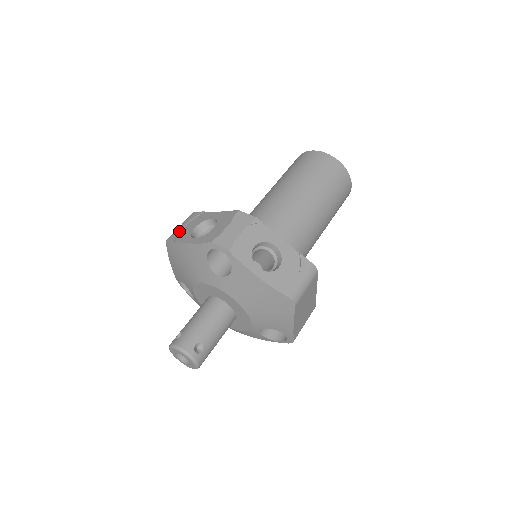
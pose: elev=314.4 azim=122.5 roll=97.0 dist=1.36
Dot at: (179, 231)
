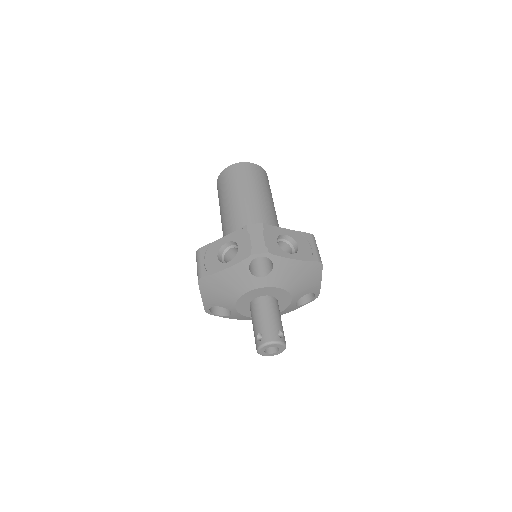
Dot at: (204, 267)
